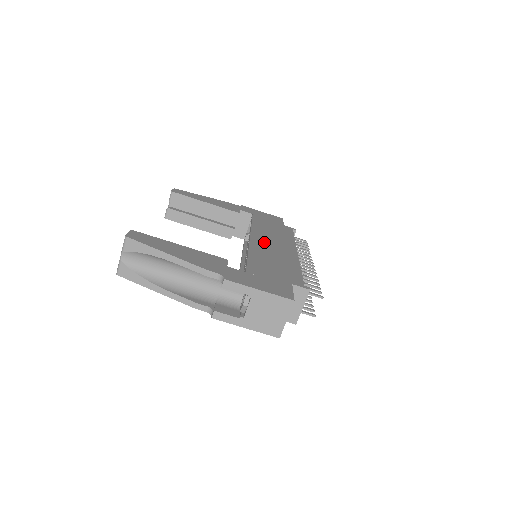
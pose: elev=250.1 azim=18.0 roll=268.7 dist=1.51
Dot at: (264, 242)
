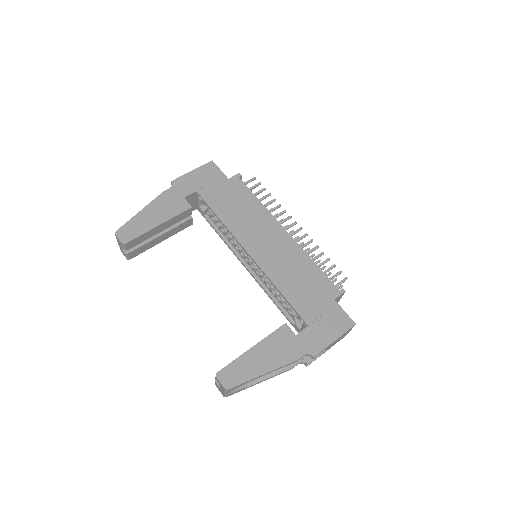
Dot at: (261, 248)
